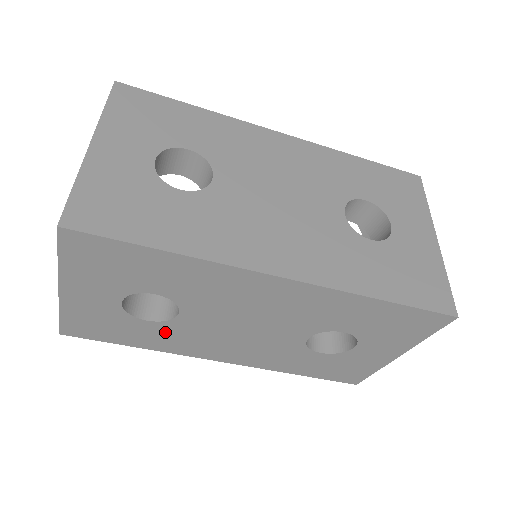
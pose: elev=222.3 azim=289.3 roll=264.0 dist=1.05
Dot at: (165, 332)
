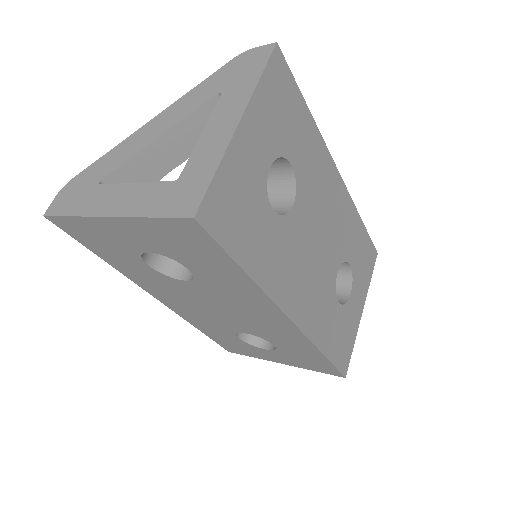
Dot at: (149, 274)
